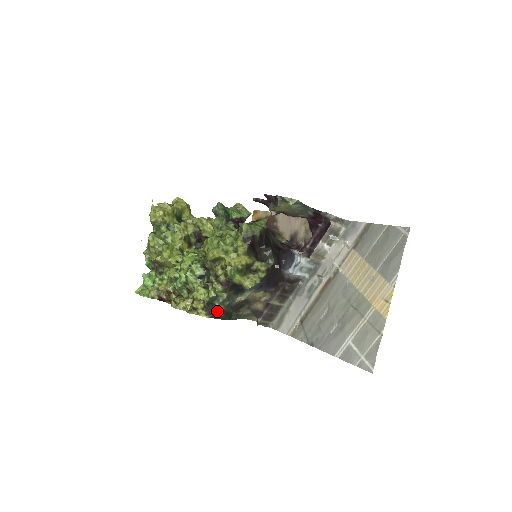
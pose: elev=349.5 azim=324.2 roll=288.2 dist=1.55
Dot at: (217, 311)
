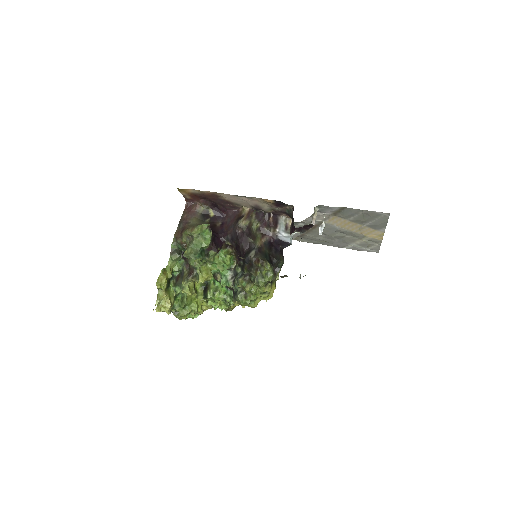
Dot at: occluded
